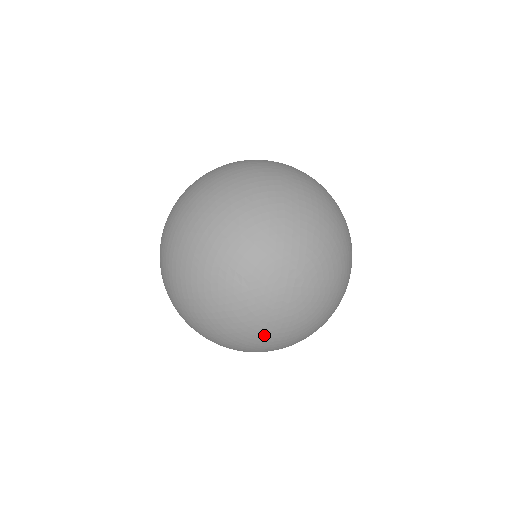
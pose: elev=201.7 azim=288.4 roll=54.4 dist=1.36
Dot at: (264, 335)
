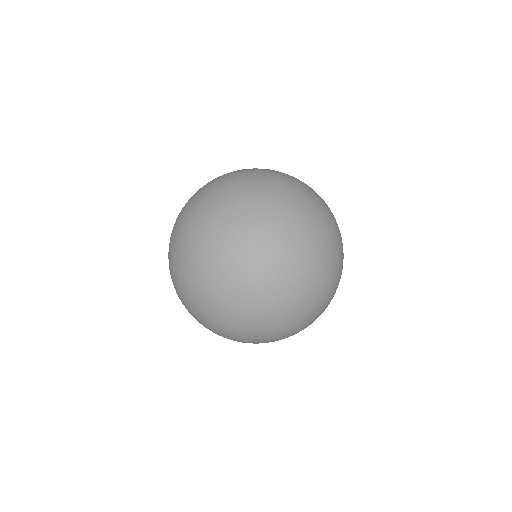
Dot at: (278, 190)
